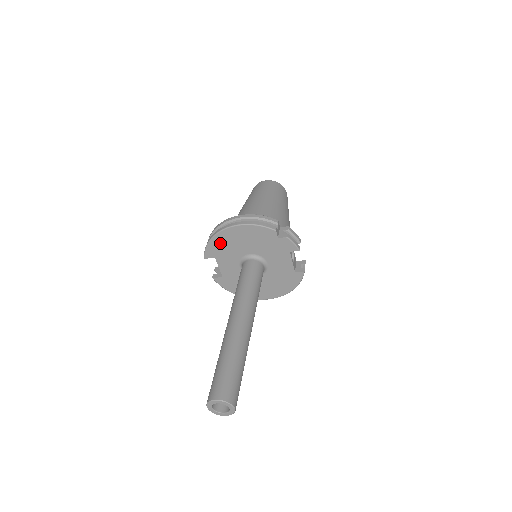
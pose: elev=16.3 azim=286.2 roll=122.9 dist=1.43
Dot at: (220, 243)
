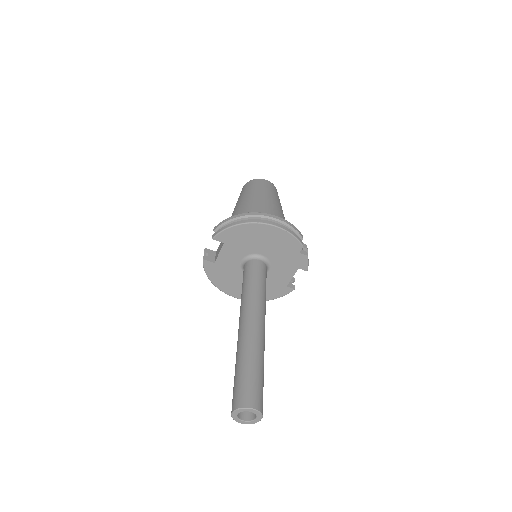
Dot at: (242, 233)
